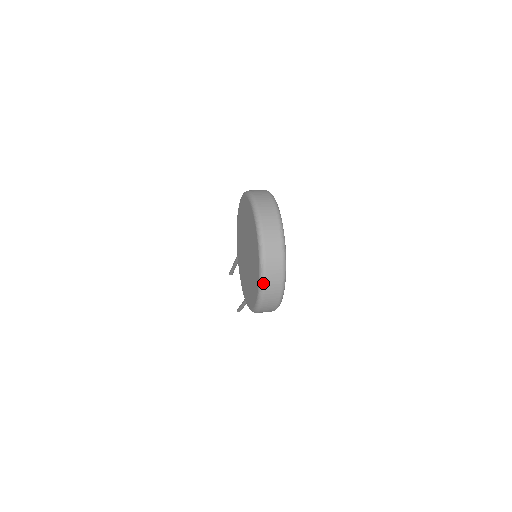
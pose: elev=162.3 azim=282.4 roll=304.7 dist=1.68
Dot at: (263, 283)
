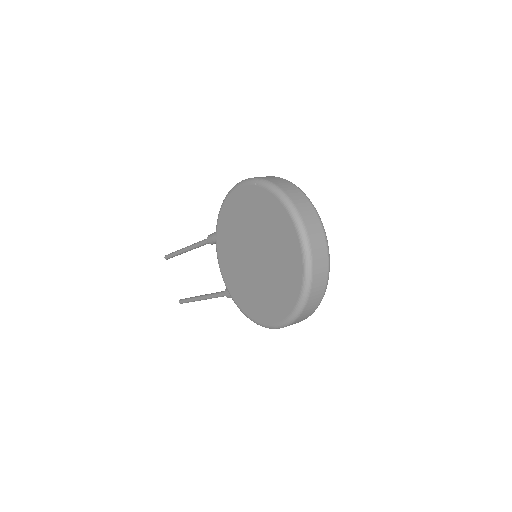
Dot at: (305, 303)
